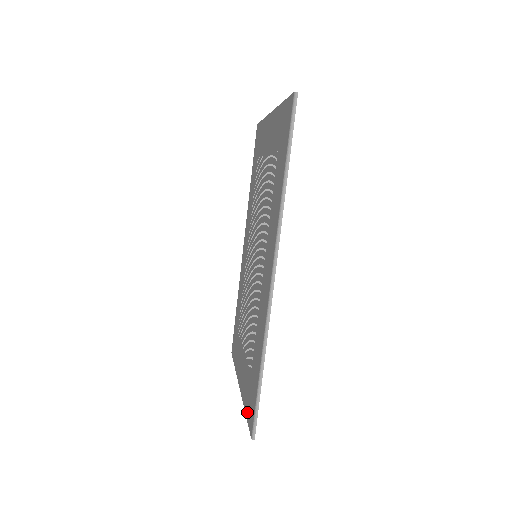
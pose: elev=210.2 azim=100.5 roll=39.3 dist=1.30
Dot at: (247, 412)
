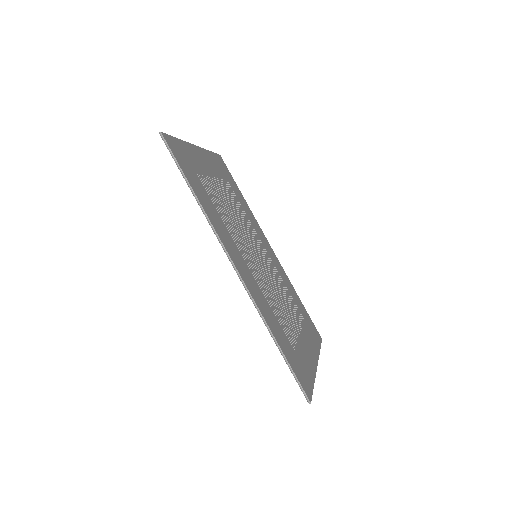
Dot at: occluded
